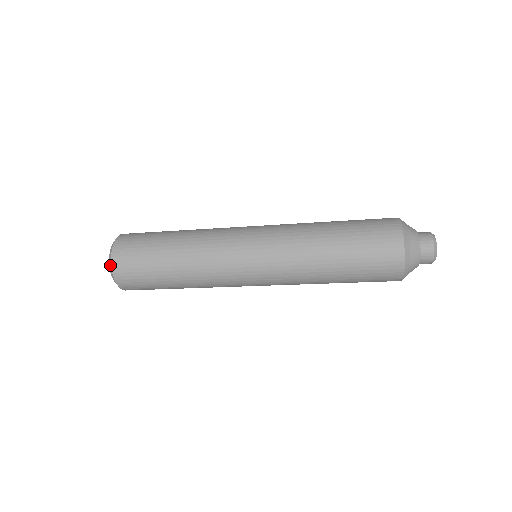
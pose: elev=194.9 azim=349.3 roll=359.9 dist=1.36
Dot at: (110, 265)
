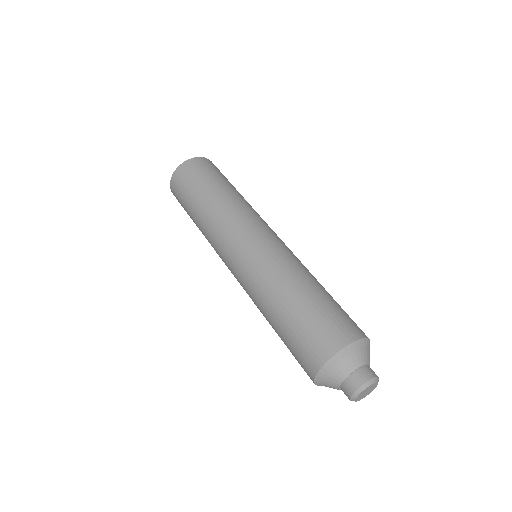
Dot at: (183, 162)
